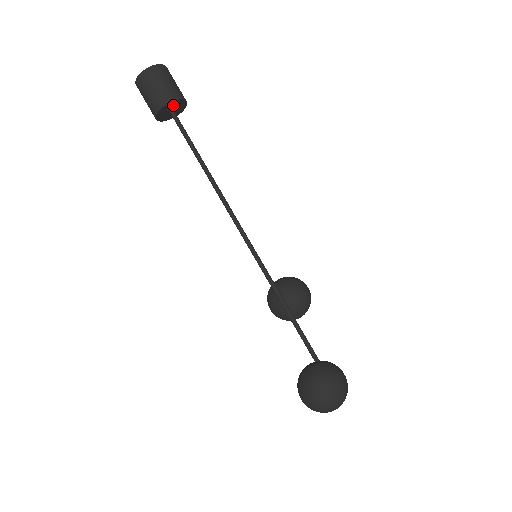
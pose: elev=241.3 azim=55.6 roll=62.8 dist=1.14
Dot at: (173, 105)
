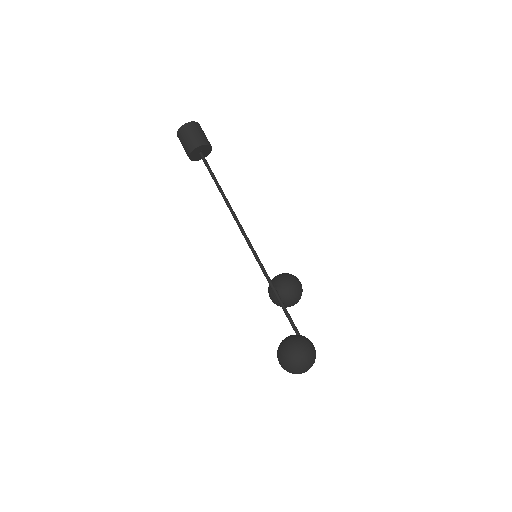
Dot at: (200, 149)
